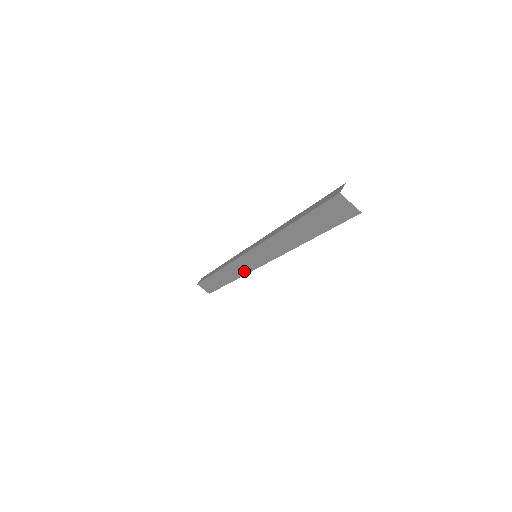
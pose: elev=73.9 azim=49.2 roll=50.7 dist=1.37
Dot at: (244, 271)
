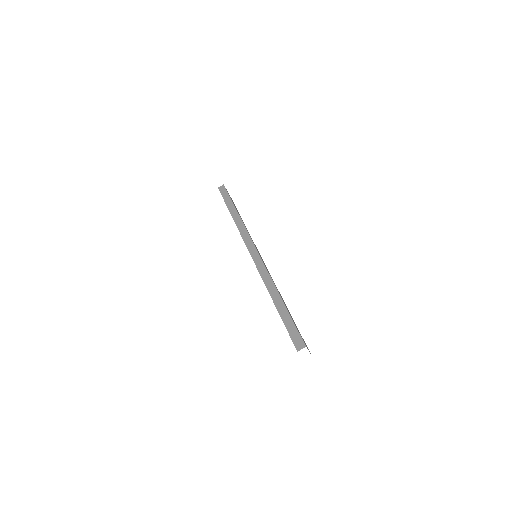
Dot at: occluded
